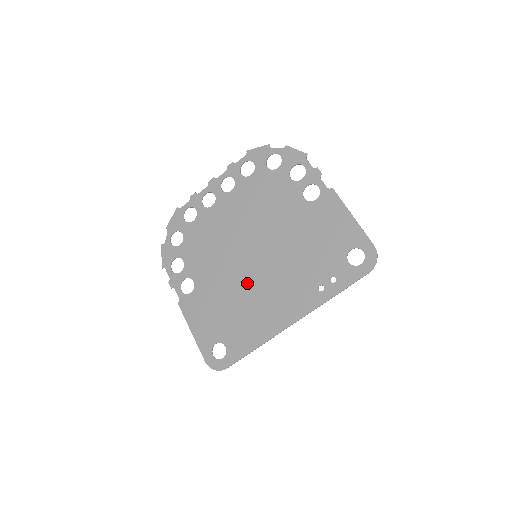
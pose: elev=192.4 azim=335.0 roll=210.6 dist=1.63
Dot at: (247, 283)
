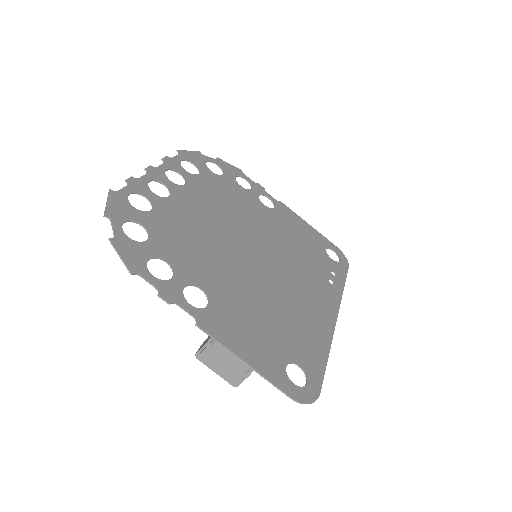
Dot at: (270, 283)
